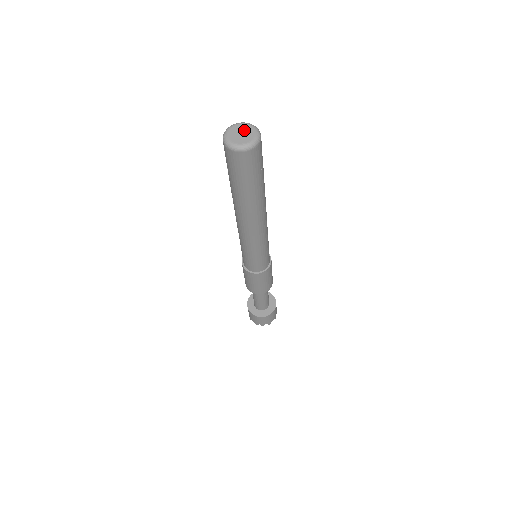
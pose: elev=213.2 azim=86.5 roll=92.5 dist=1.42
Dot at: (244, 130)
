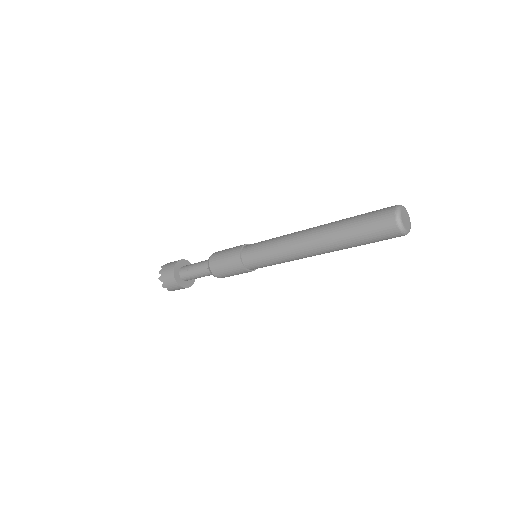
Dot at: (407, 217)
